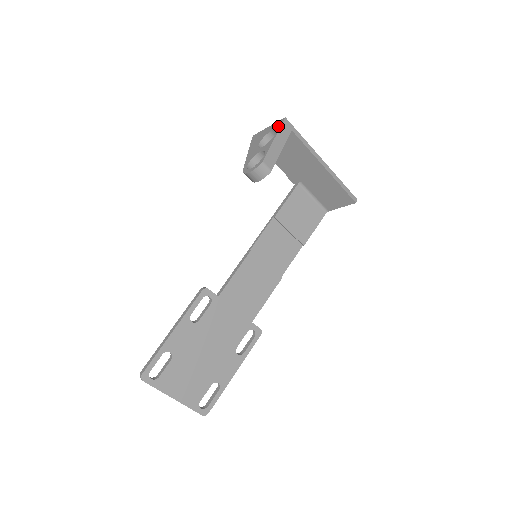
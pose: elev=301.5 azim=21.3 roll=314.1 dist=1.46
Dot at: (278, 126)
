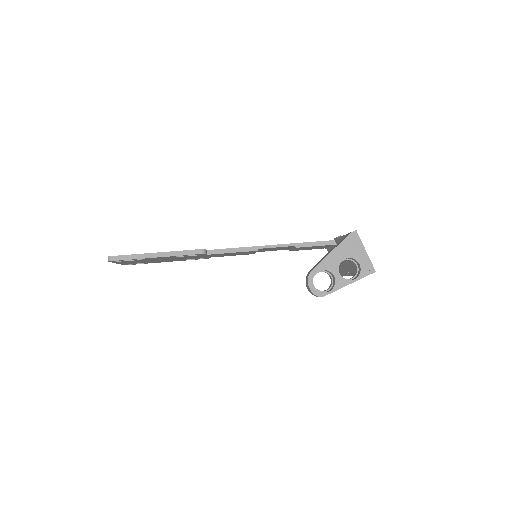
Dot at: (365, 272)
